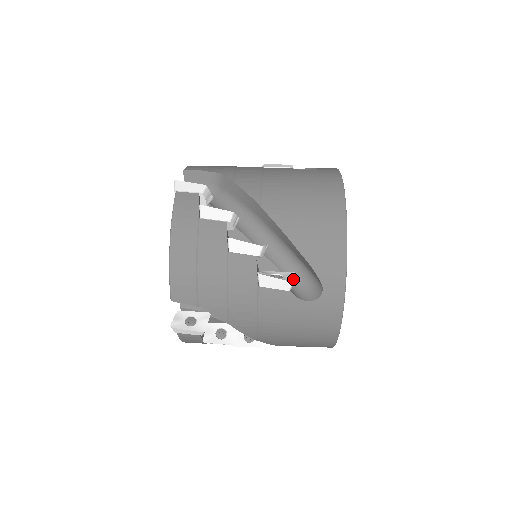
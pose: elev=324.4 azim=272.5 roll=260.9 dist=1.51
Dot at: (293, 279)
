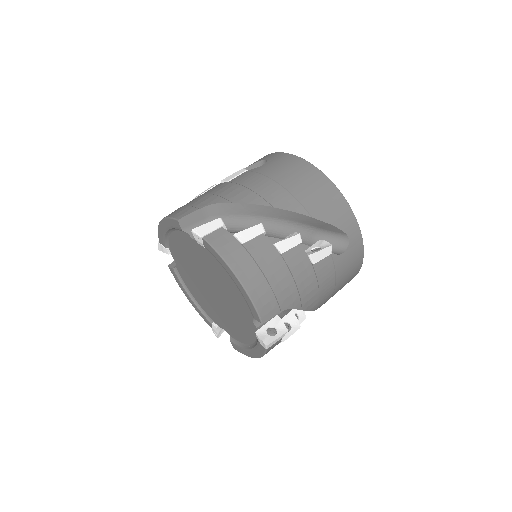
Dot at: (328, 244)
